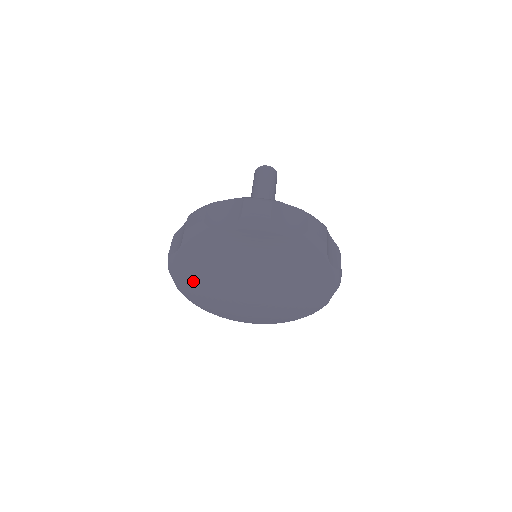
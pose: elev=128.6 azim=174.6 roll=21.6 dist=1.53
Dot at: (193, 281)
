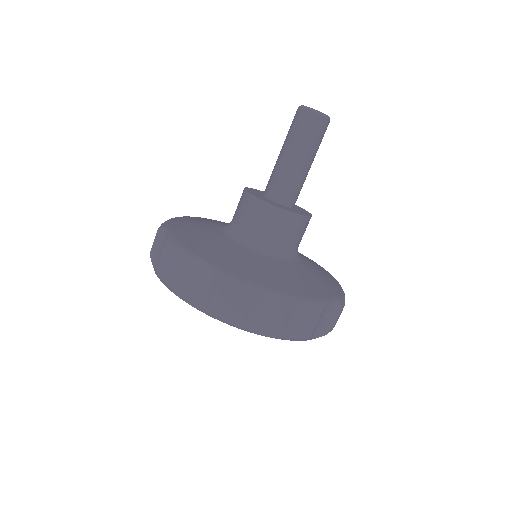
Dot at: occluded
